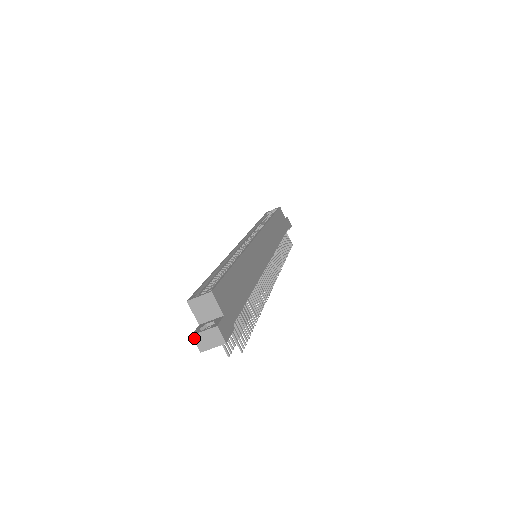
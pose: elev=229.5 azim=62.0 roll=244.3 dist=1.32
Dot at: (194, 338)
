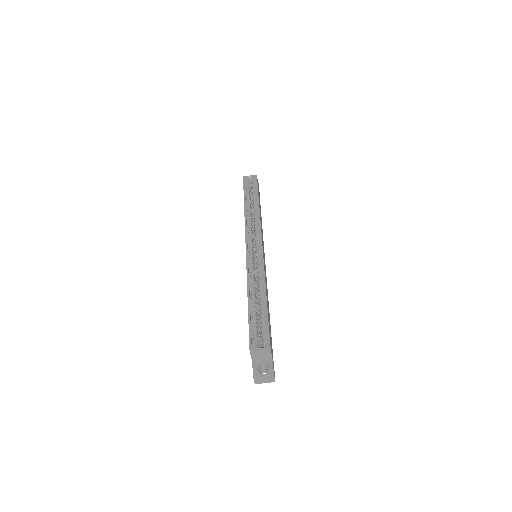
Dot at: (254, 378)
